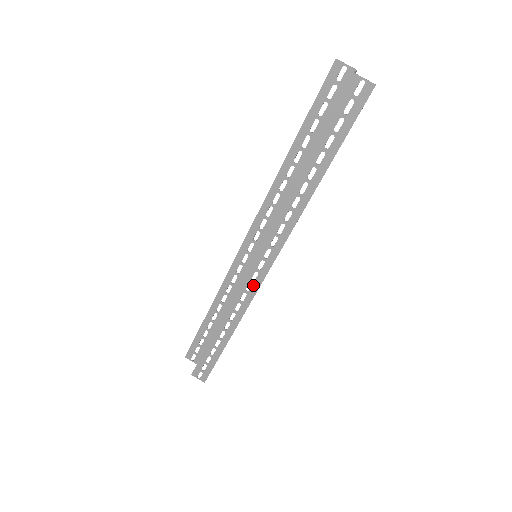
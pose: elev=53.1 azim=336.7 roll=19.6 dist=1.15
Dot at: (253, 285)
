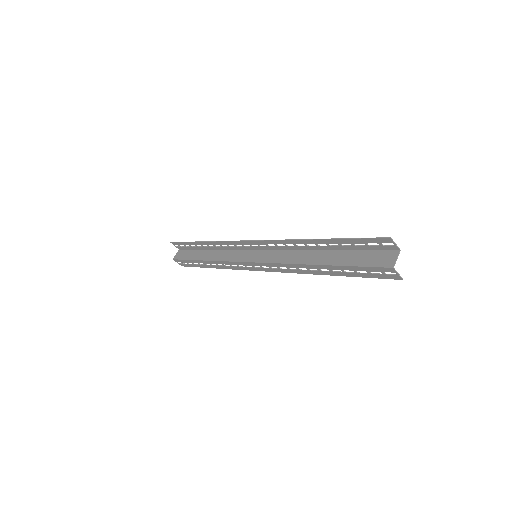
Dot at: (245, 267)
